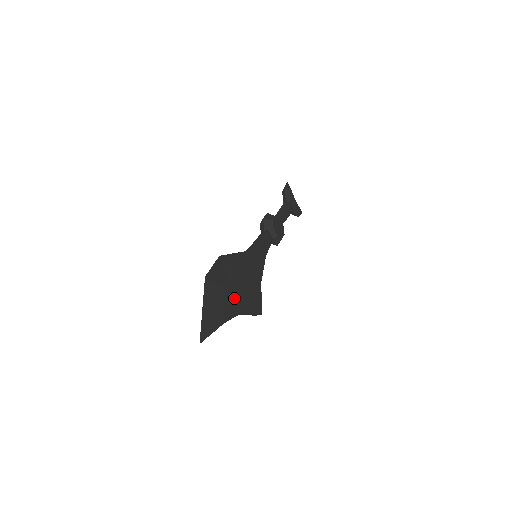
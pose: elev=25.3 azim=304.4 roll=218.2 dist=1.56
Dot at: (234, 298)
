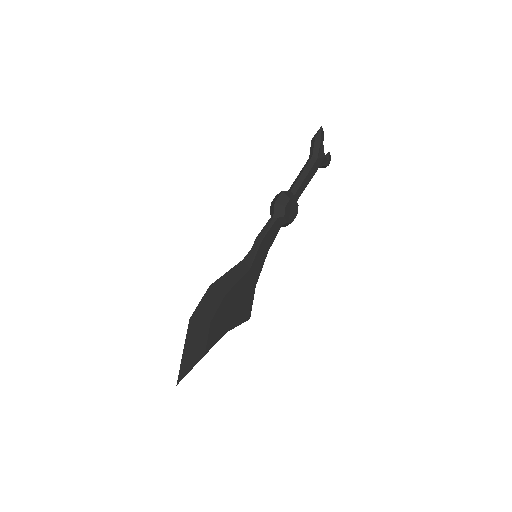
Dot at: (220, 323)
